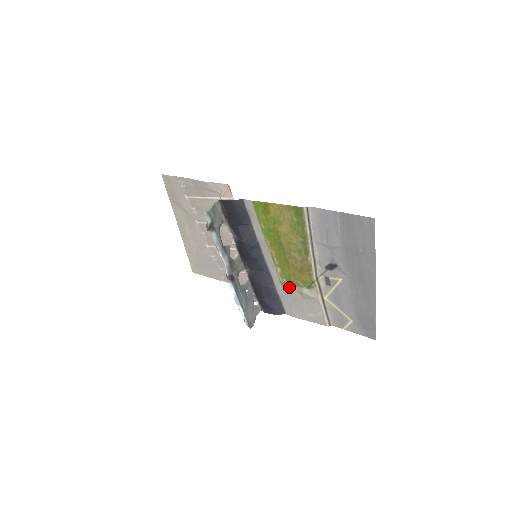
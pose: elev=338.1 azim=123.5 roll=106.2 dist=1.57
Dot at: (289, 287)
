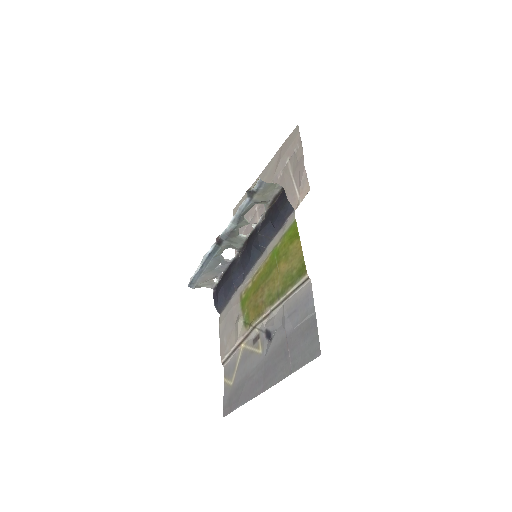
Dot at: (240, 304)
